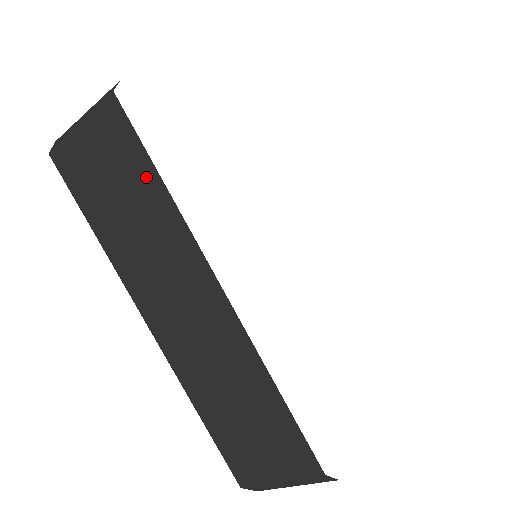
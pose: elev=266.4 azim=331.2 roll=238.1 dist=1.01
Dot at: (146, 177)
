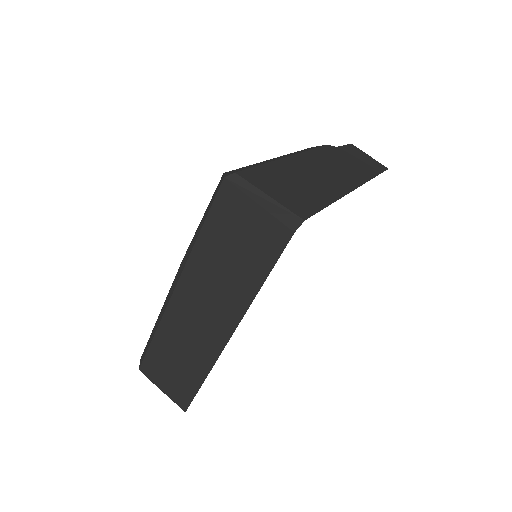
Dot at: (258, 271)
